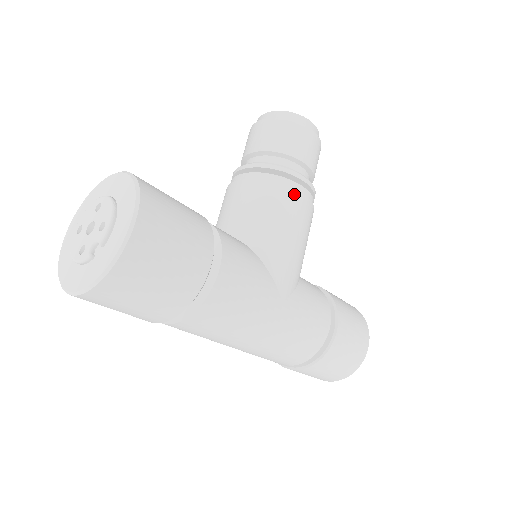
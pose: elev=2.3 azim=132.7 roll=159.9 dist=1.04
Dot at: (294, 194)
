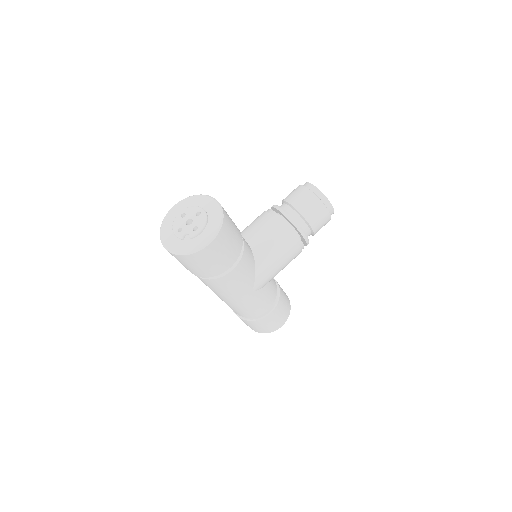
Dot at: (295, 244)
